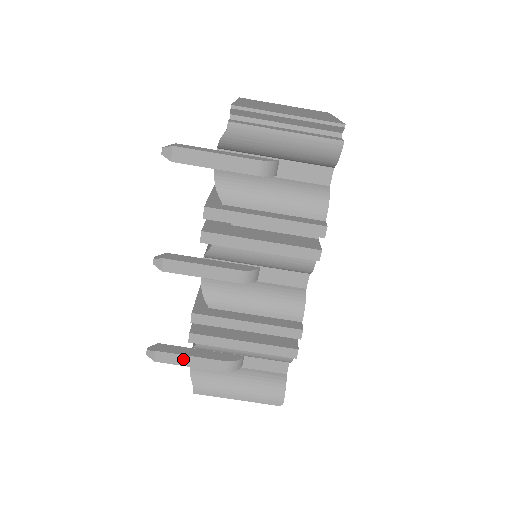
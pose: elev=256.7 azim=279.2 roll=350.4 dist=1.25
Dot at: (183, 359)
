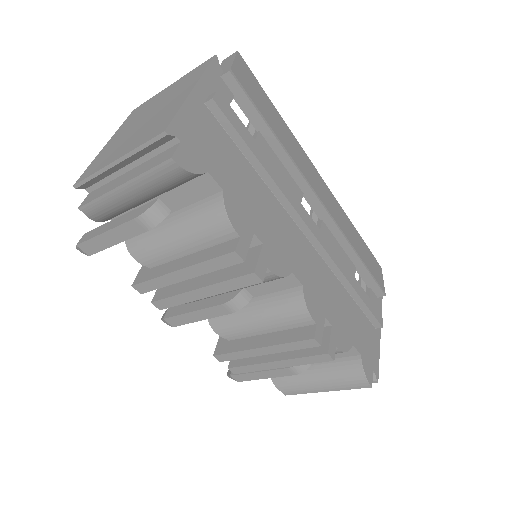
Dot at: (255, 375)
